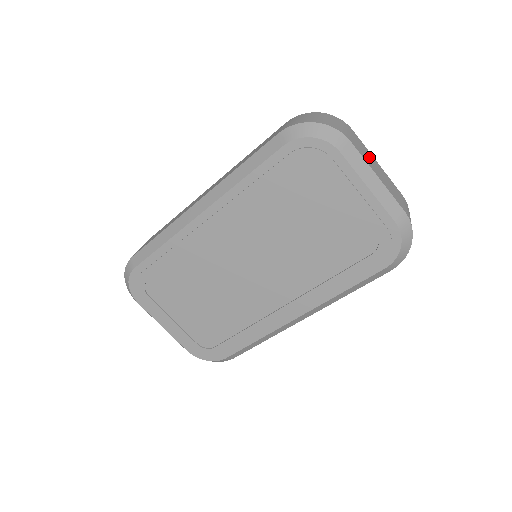
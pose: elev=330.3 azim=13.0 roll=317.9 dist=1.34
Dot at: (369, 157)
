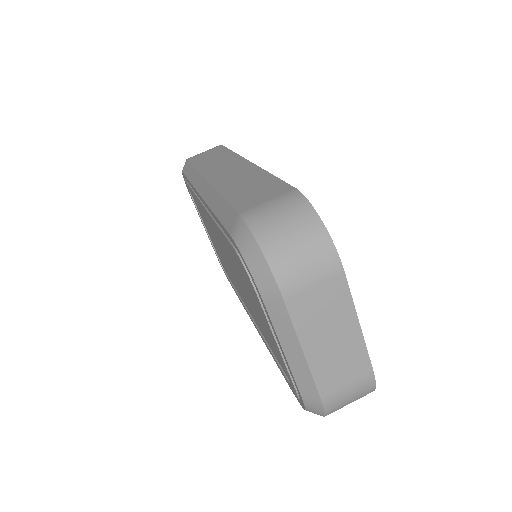
Dot at: (331, 319)
